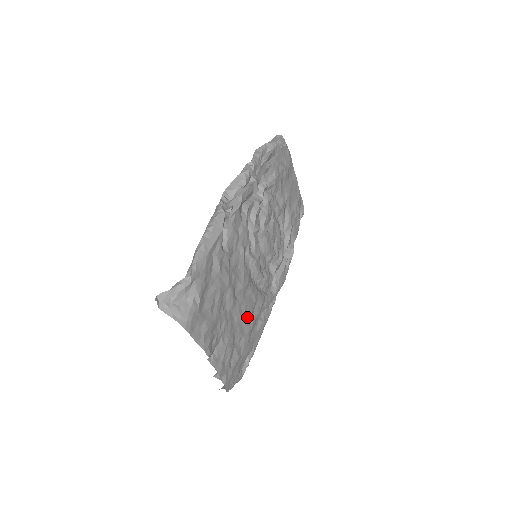
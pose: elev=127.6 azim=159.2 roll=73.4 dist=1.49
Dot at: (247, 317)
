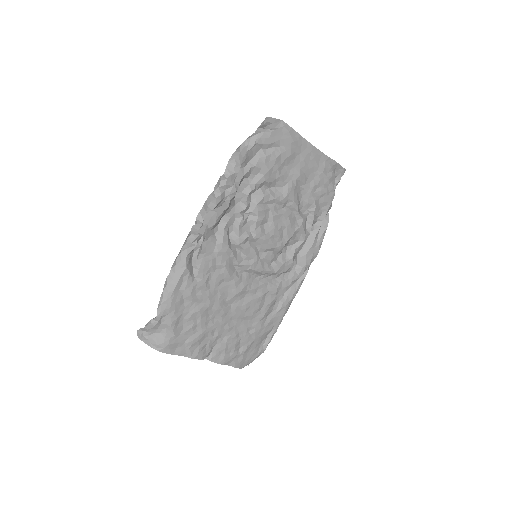
Dot at: (253, 311)
